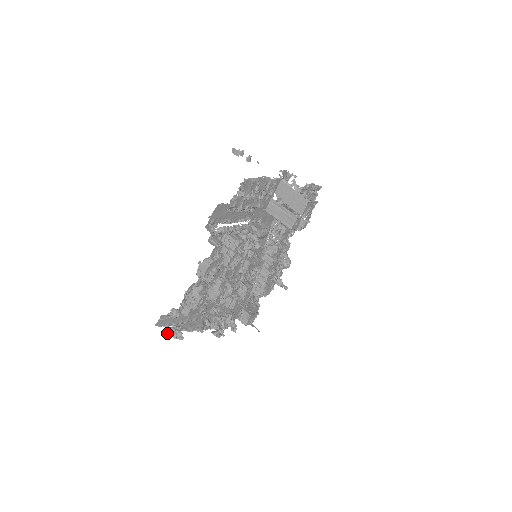
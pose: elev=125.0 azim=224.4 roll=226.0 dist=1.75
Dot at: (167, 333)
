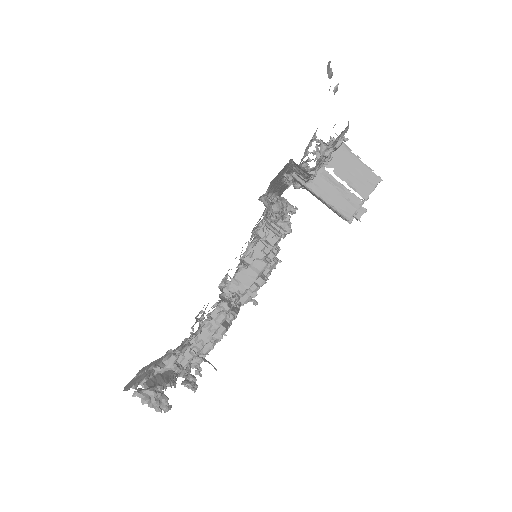
Dot at: (143, 402)
